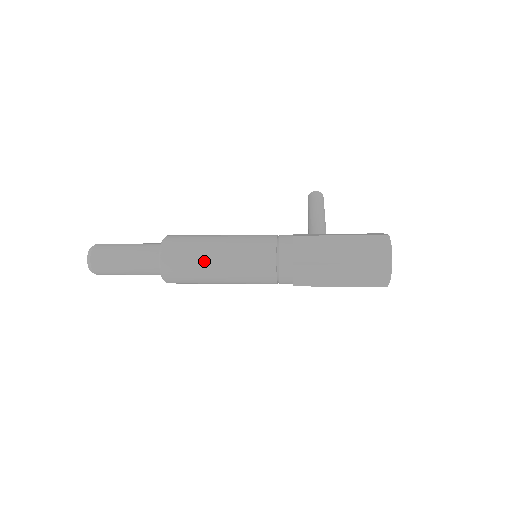
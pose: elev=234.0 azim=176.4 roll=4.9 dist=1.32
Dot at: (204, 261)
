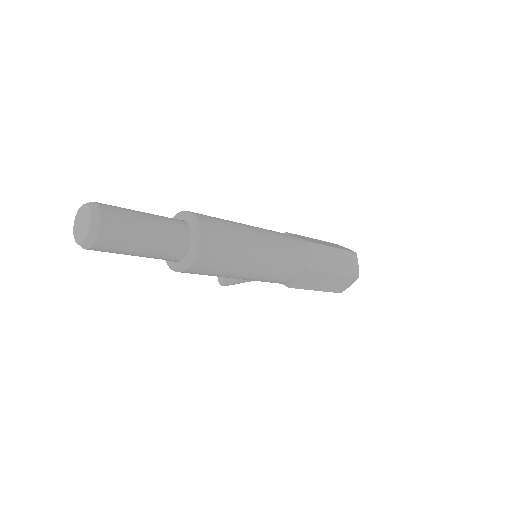
Dot at: (238, 228)
